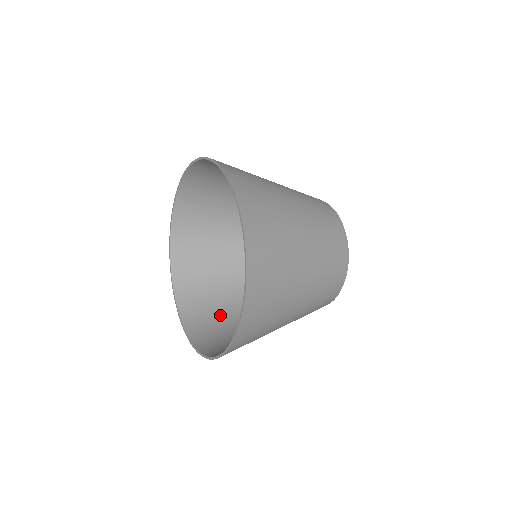
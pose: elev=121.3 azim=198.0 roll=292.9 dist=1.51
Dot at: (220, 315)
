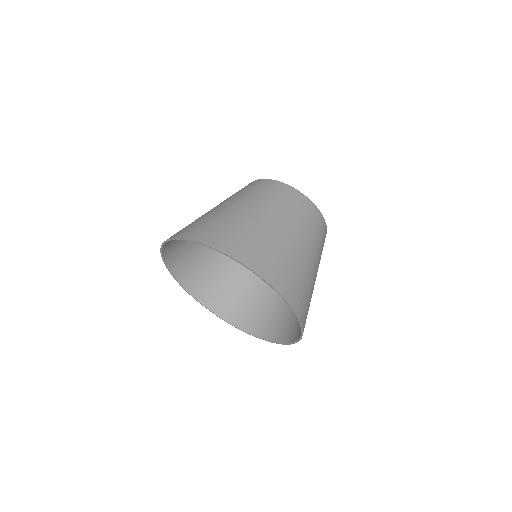
Dot at: (270, 307)
